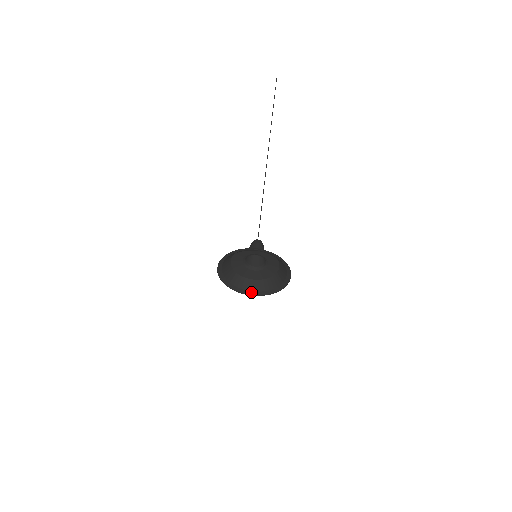
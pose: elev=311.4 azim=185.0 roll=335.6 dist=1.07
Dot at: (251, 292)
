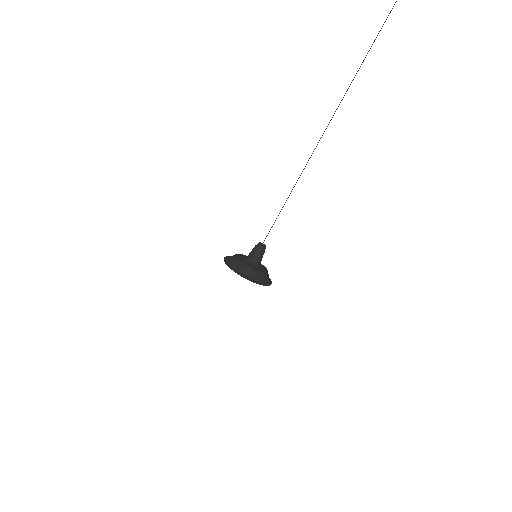
Dot at: occluded
